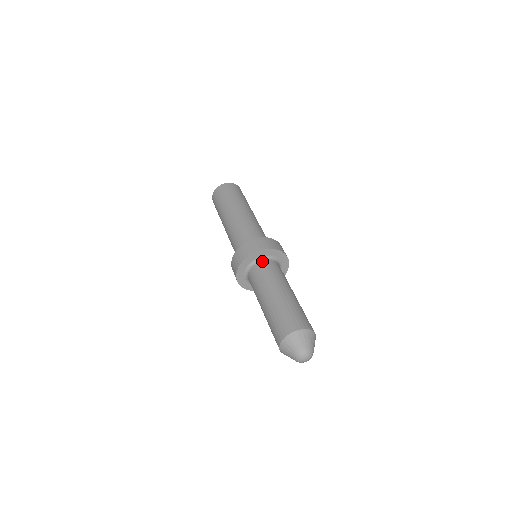
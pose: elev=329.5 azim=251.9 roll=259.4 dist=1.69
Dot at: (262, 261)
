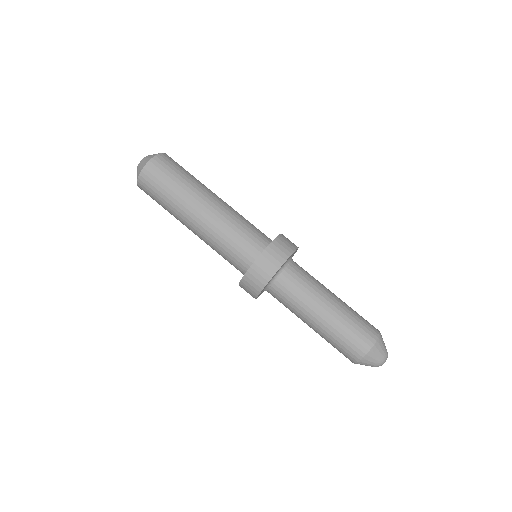
Dot at: (284, 272)
